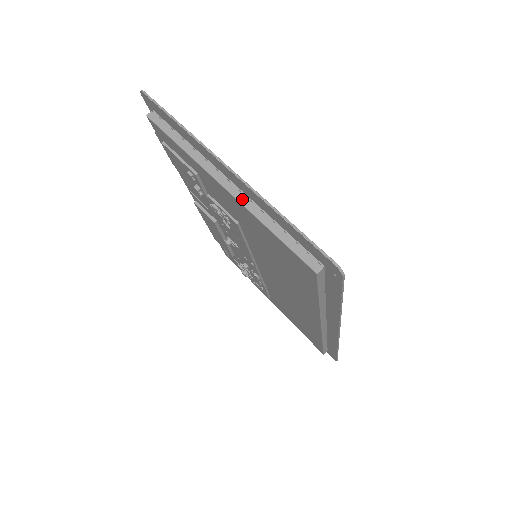
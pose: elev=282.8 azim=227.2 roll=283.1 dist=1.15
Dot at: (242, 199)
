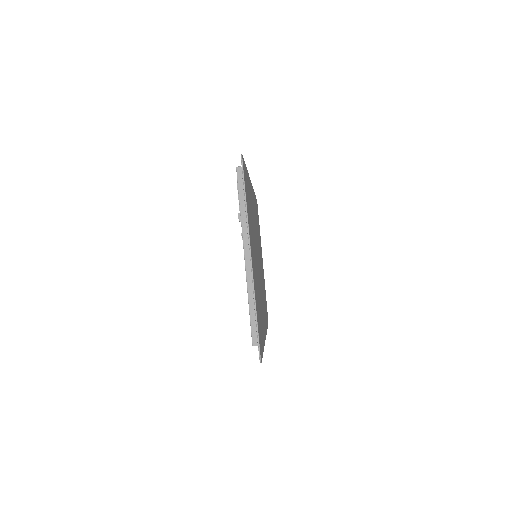
Dot at: (248, 274)
